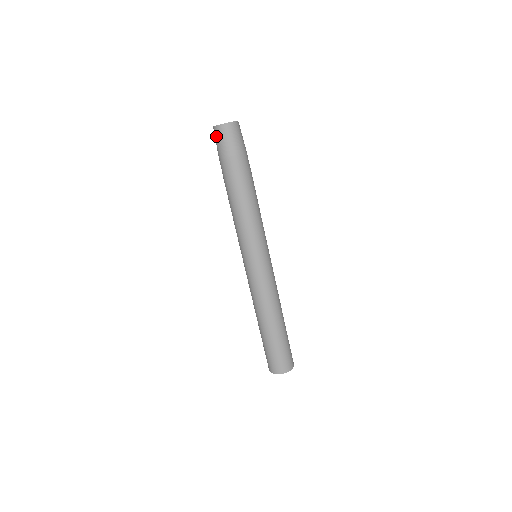
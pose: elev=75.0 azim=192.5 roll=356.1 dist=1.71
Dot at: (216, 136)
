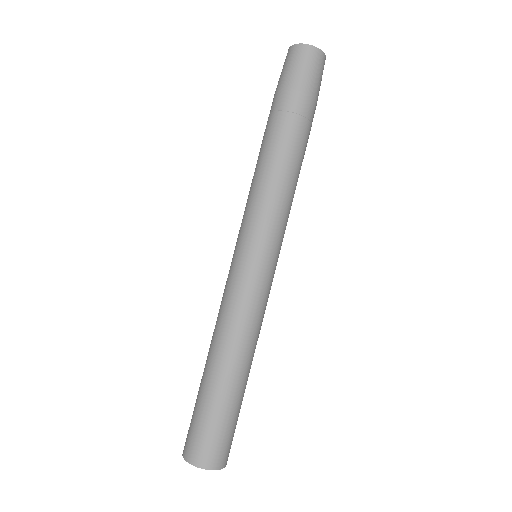
Dot at: (285, 61)
